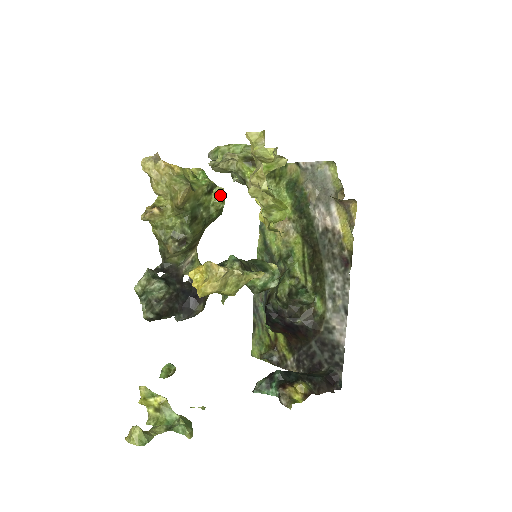
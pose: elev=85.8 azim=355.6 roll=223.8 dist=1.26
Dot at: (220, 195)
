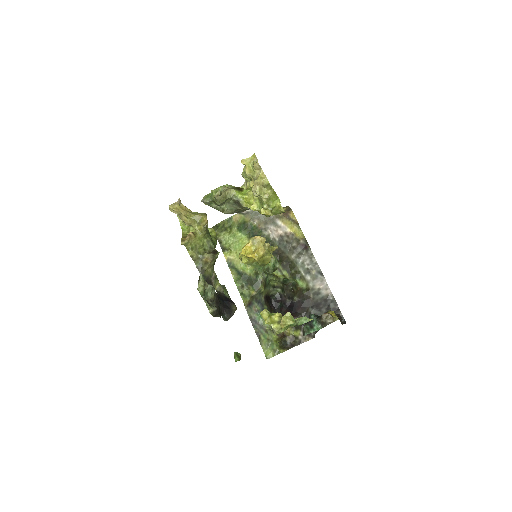
Dot at: (212, 232)
